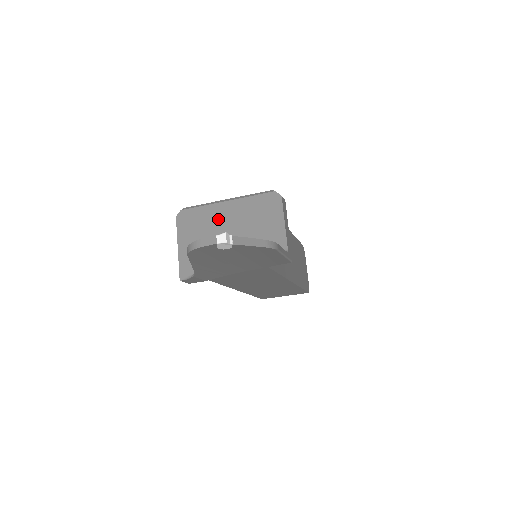
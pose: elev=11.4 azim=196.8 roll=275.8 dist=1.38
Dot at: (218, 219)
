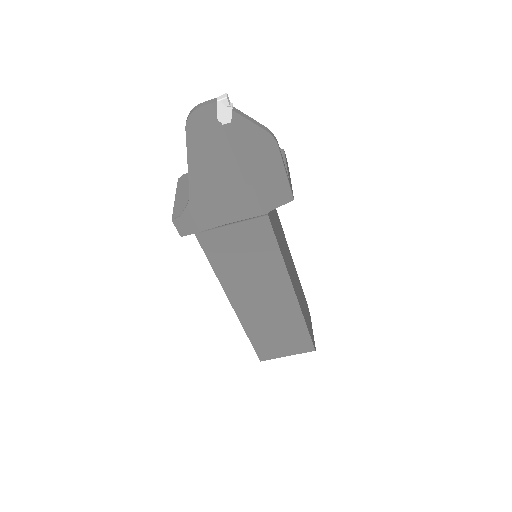
Dot at: occluded
